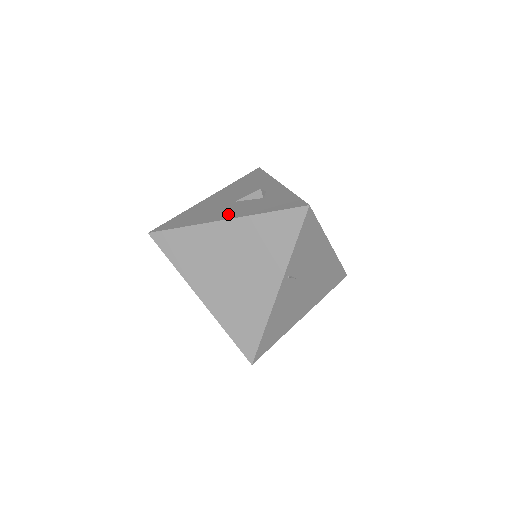
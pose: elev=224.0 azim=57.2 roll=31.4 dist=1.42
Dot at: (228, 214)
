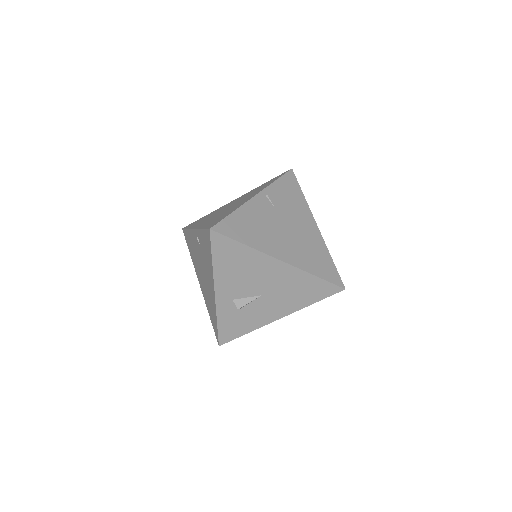
Dot at: occluded
